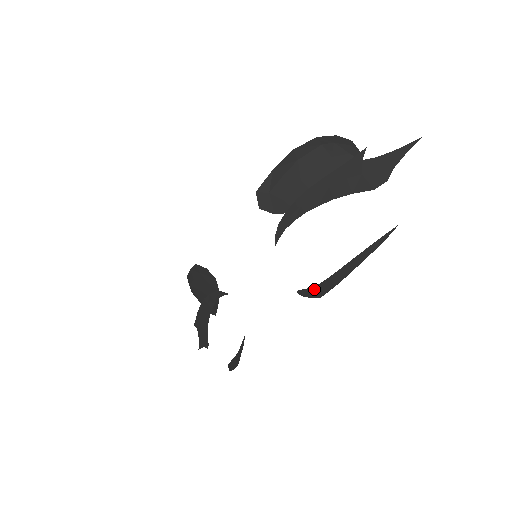
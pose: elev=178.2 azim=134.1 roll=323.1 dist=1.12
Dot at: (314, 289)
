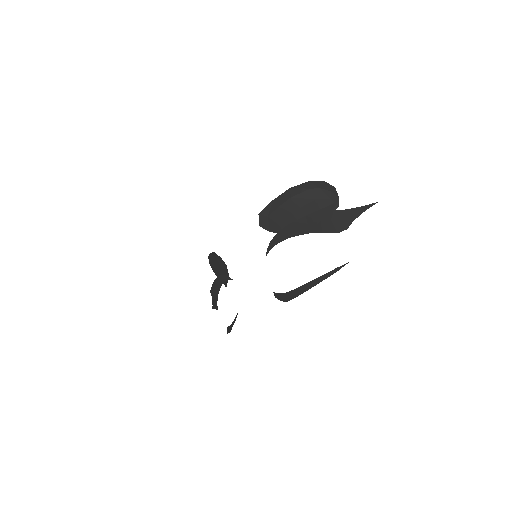
Dot at: (284, 295)
